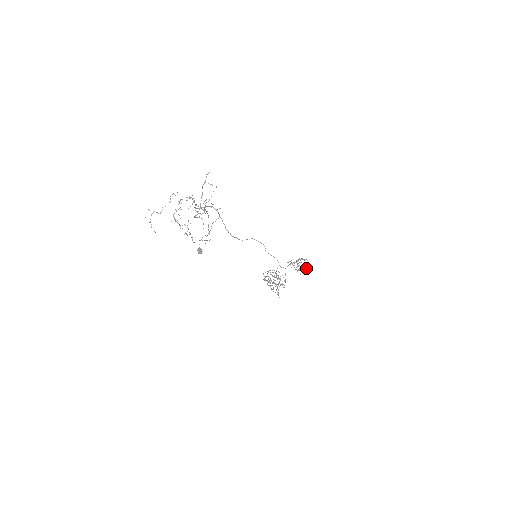
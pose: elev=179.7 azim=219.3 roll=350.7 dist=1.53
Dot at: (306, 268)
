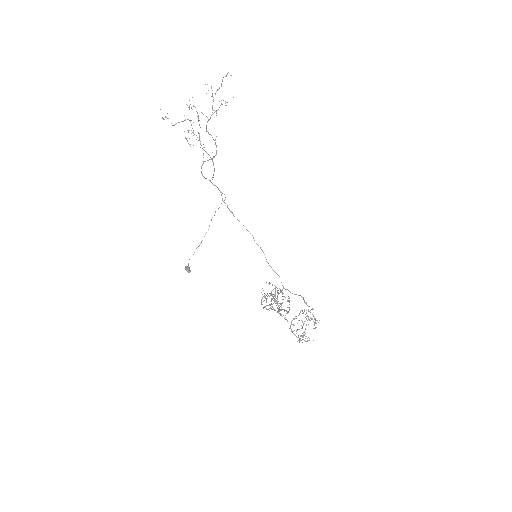
Dot at: (313, 340)
